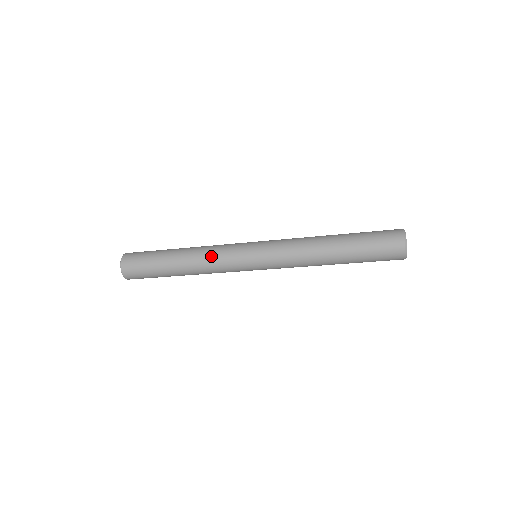
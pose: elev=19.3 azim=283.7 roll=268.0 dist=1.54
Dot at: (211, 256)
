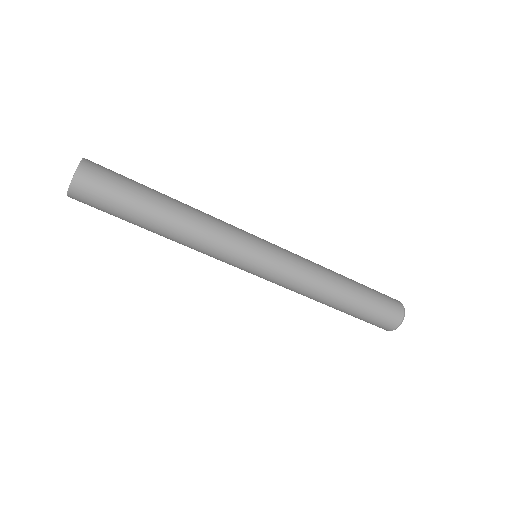
Dot at: (214, 231)
